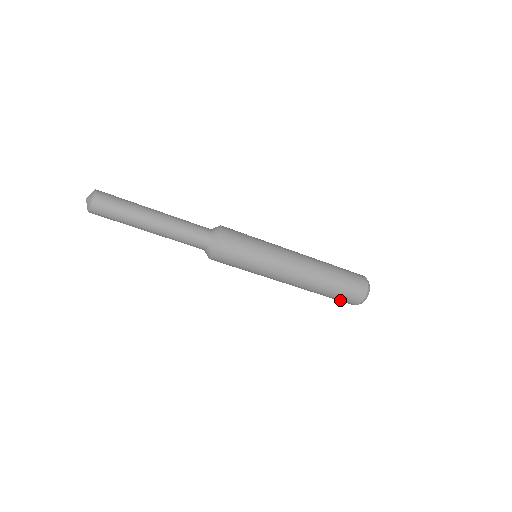
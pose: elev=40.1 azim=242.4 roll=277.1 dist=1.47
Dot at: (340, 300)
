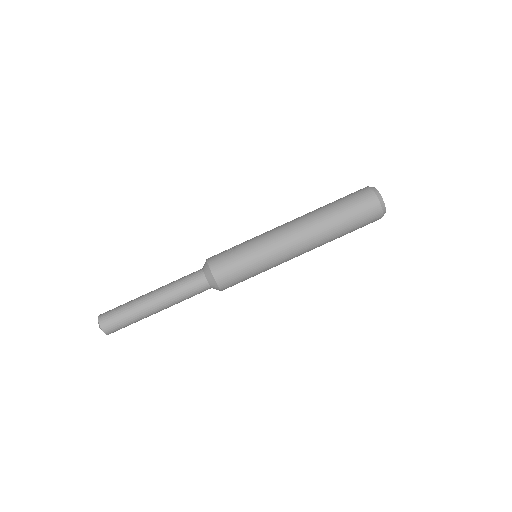
Dot at: (362, 226)
